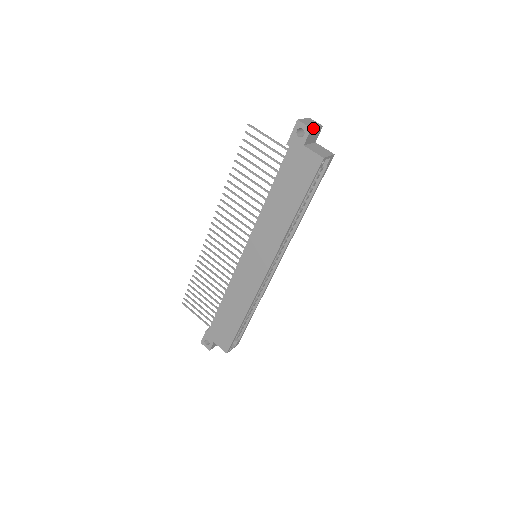
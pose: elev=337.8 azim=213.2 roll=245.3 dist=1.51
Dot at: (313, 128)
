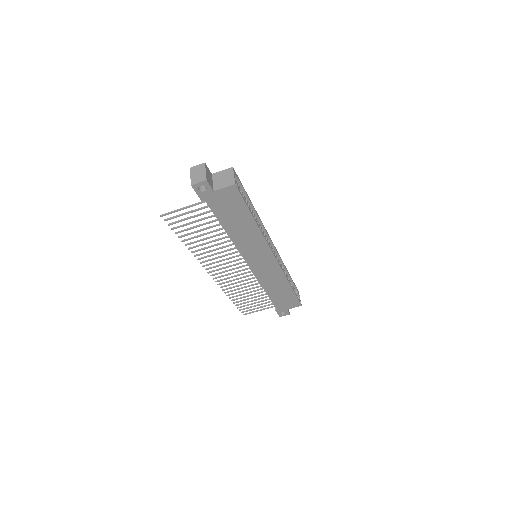
Dot at: (206, 177)
